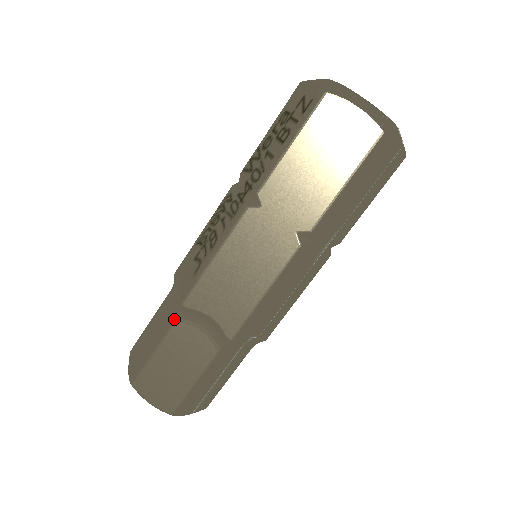
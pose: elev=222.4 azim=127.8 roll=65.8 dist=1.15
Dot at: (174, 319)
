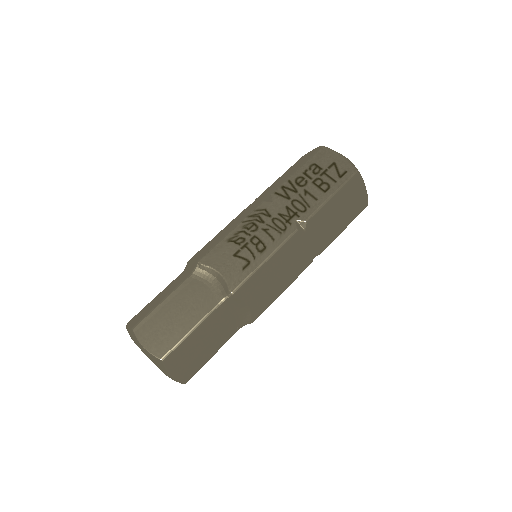
Dot at: (218, 305)
